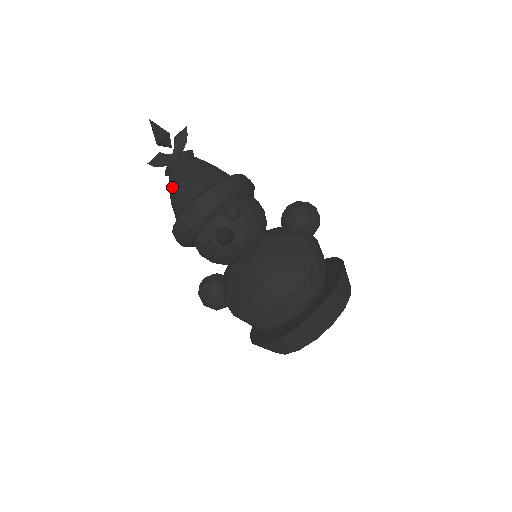
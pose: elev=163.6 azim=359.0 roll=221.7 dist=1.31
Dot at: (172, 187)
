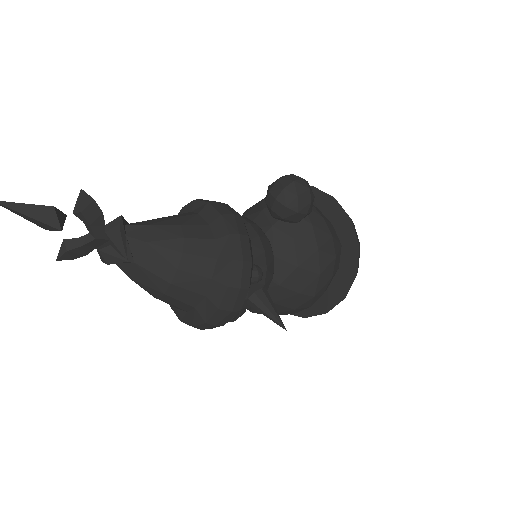
Dot at: (150, 289)
